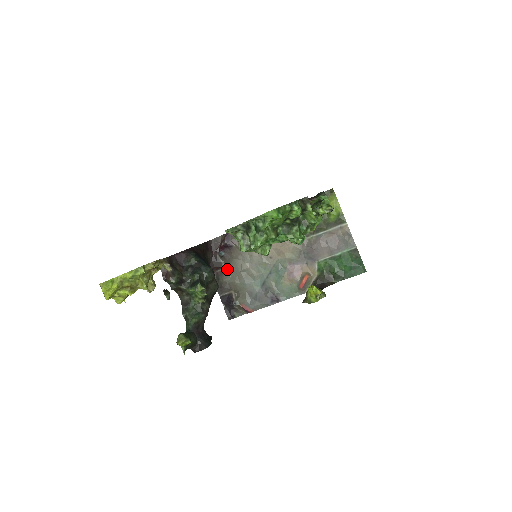
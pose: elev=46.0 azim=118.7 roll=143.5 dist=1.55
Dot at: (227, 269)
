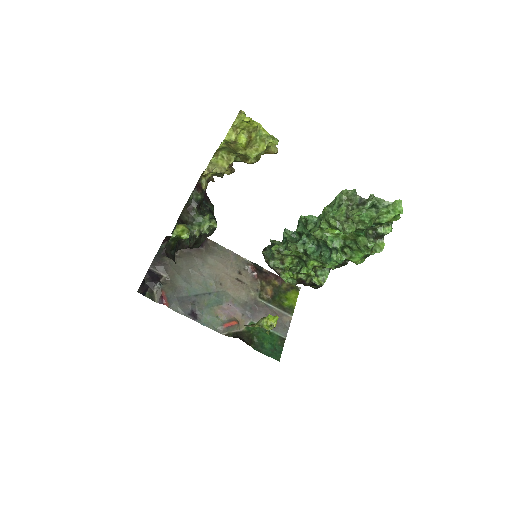
Dot at: (180, 257)
